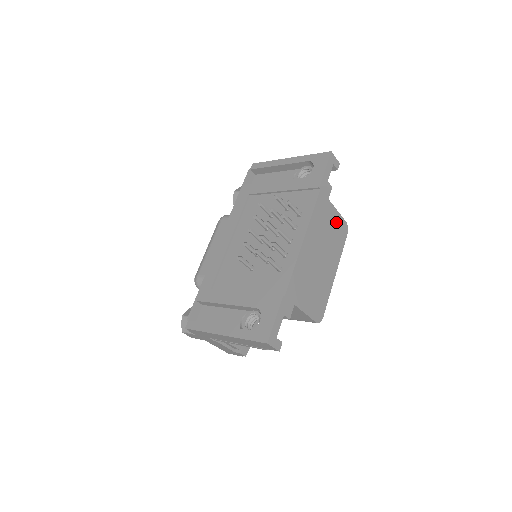
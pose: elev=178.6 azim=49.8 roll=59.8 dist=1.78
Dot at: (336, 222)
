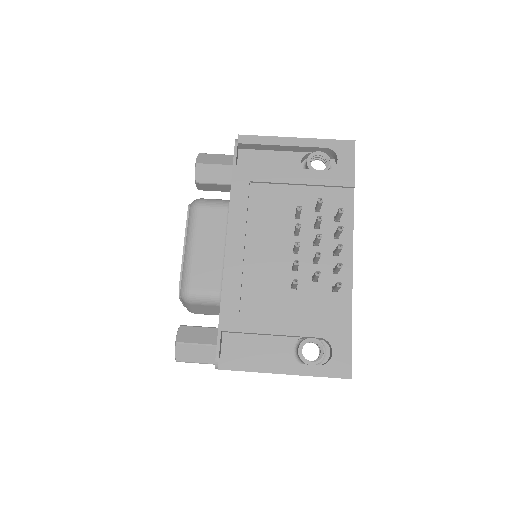
Dot at: occluded
